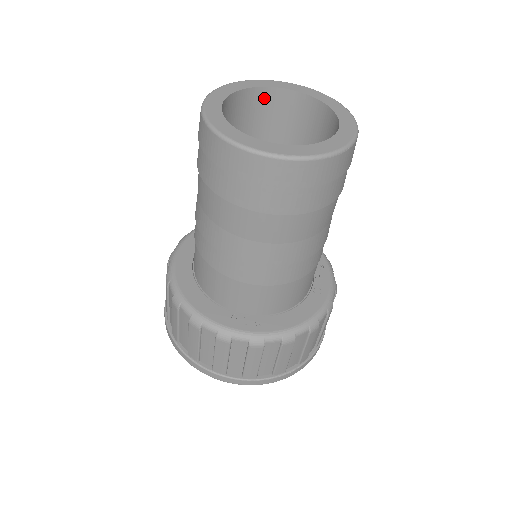
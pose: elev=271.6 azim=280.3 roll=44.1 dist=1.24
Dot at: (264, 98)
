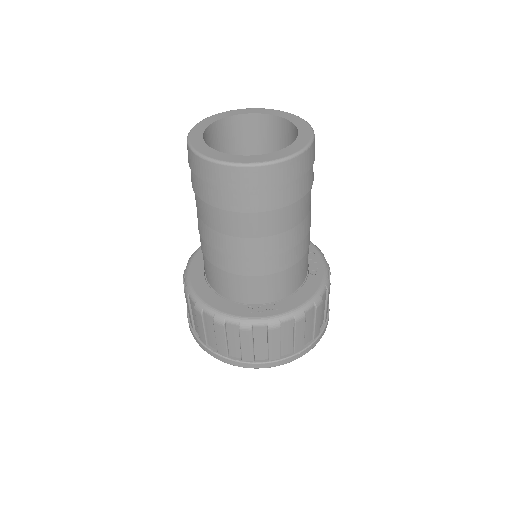
Dot at: (233, 125)
